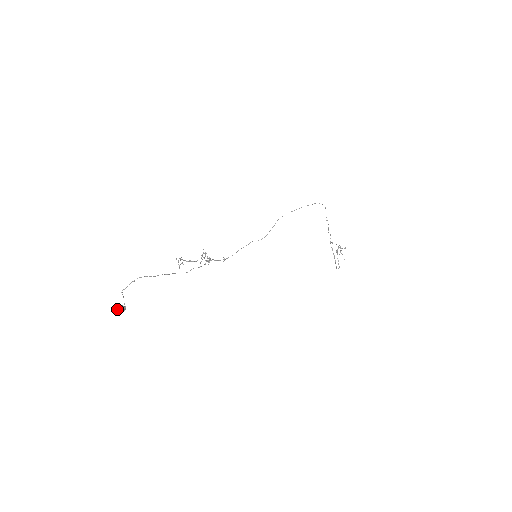
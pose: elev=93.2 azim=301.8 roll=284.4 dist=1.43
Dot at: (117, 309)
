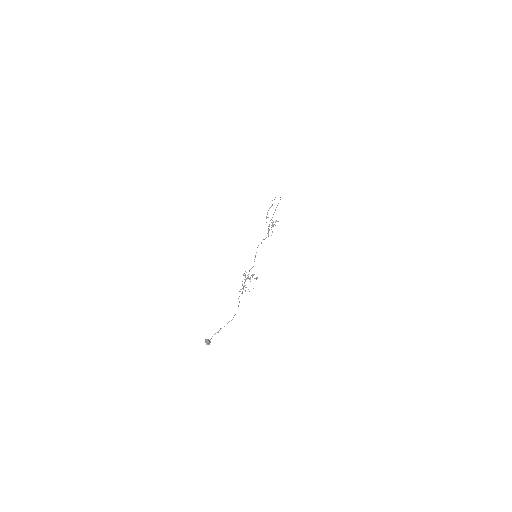
Dot at: (206, 344)
